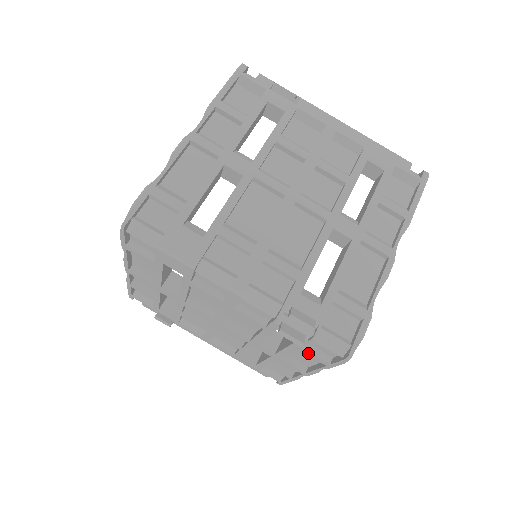
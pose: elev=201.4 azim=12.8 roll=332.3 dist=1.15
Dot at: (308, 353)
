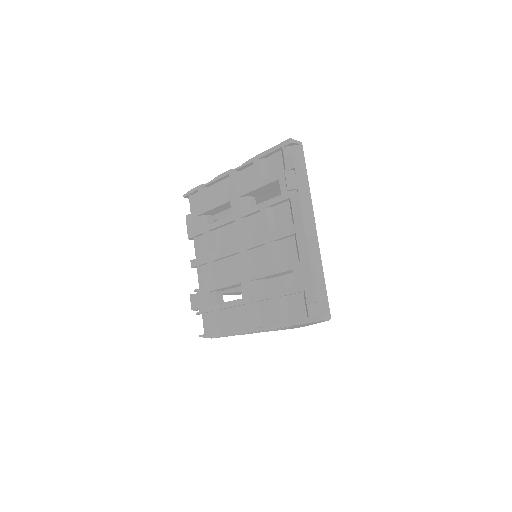
Dot at: occluded
